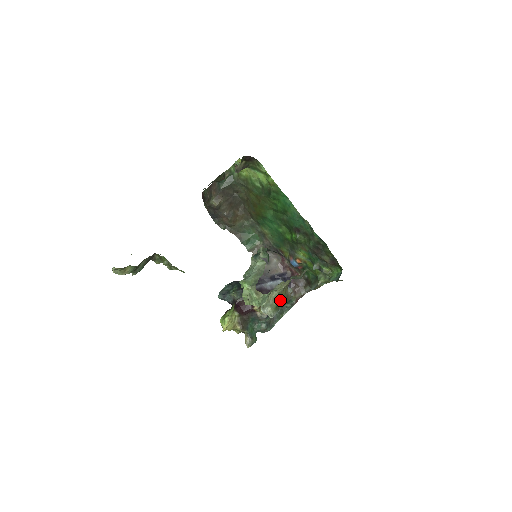
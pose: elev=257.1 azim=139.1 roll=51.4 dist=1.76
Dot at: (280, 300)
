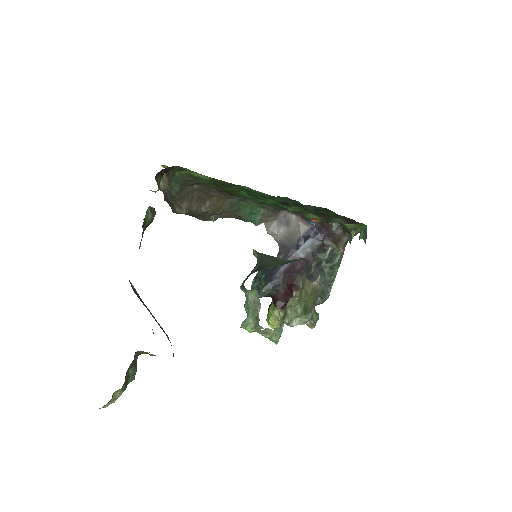
Dot at: (304, 305)
